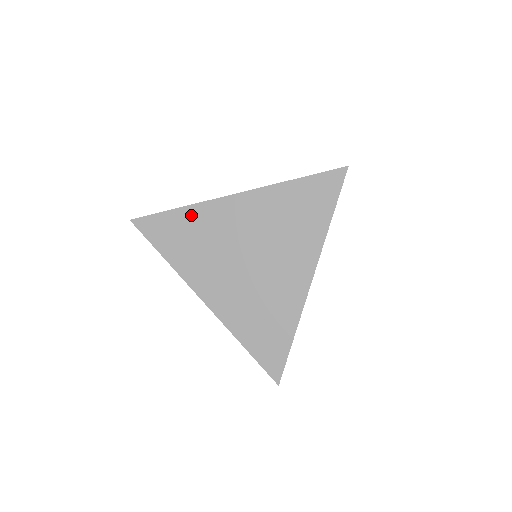
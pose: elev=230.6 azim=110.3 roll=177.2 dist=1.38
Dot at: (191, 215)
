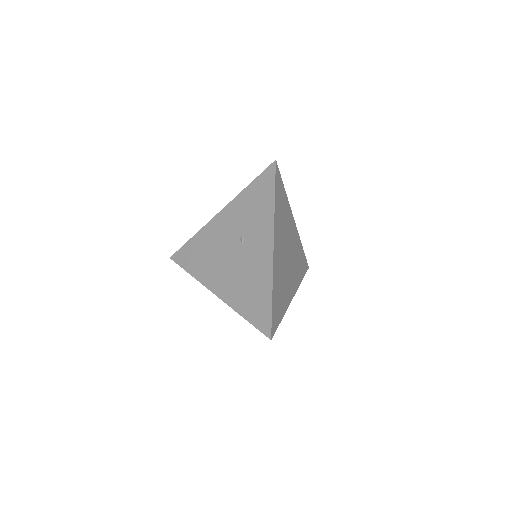
Dot at: occluded
